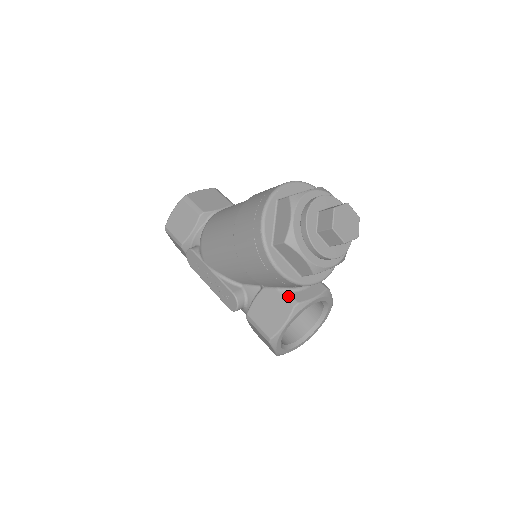
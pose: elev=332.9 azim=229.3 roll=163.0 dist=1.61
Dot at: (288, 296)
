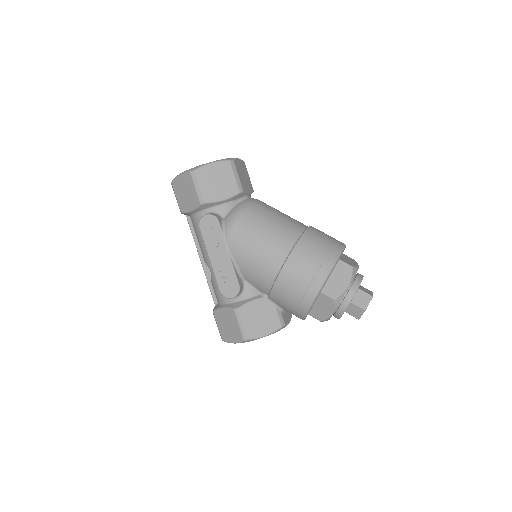
Dot at: (281, 316)
